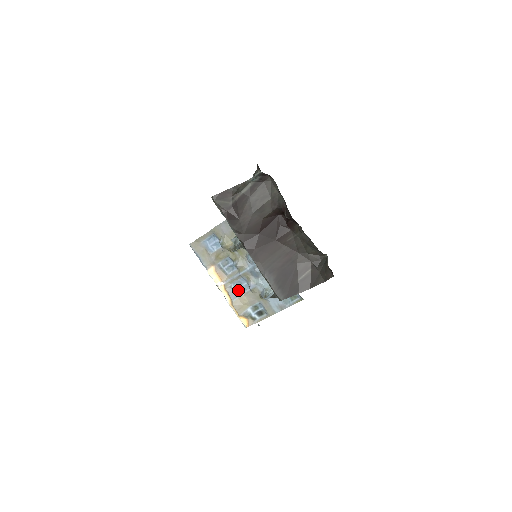
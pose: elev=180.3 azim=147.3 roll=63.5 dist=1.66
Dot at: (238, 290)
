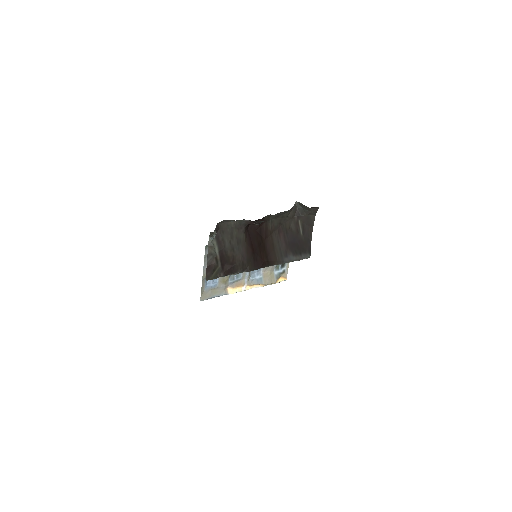
Dot at: (257, 275)
